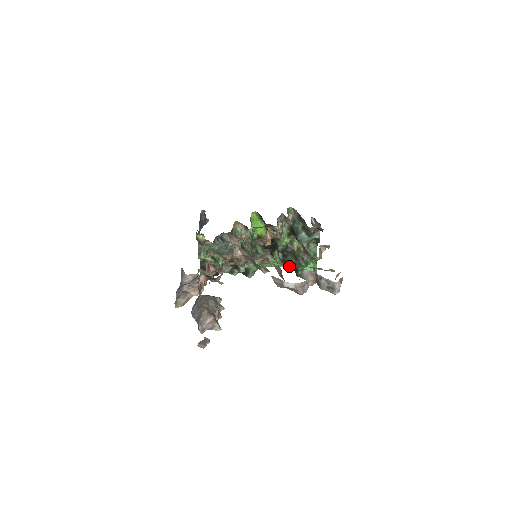
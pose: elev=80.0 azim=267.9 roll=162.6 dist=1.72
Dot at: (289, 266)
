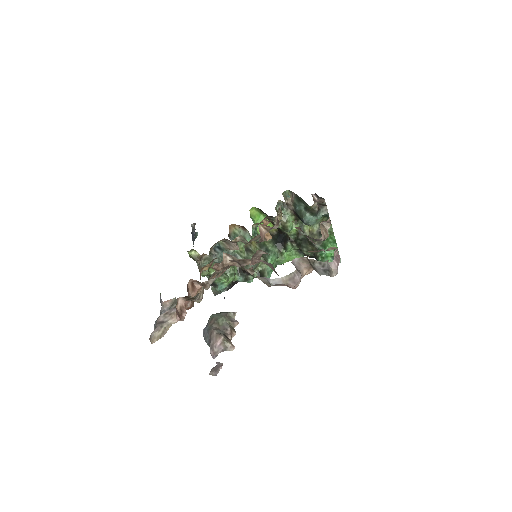
Dot at: (307, 255)
